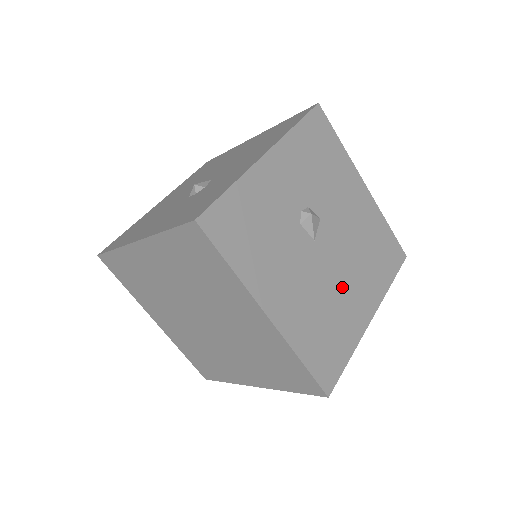
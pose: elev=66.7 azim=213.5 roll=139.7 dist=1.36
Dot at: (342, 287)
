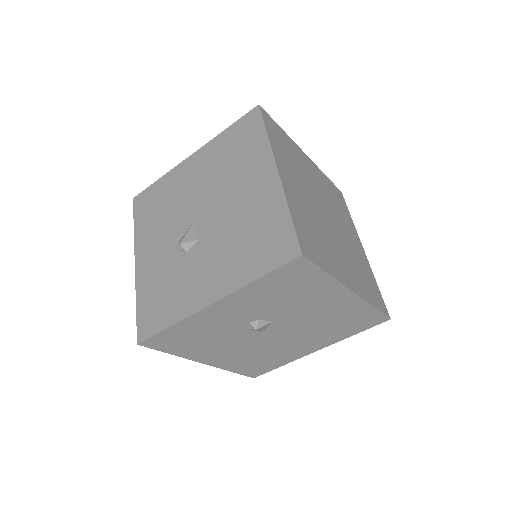
Dot at: (287, 345)
